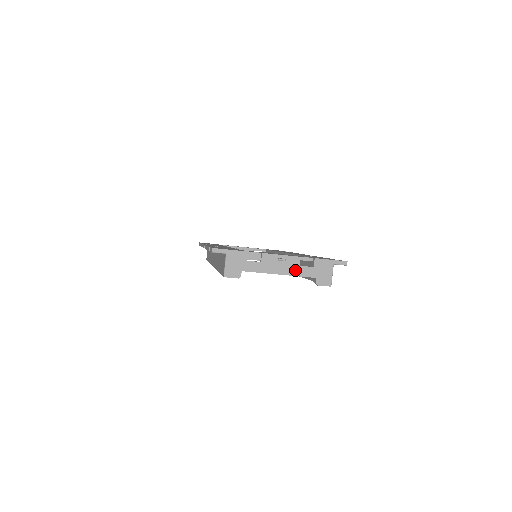
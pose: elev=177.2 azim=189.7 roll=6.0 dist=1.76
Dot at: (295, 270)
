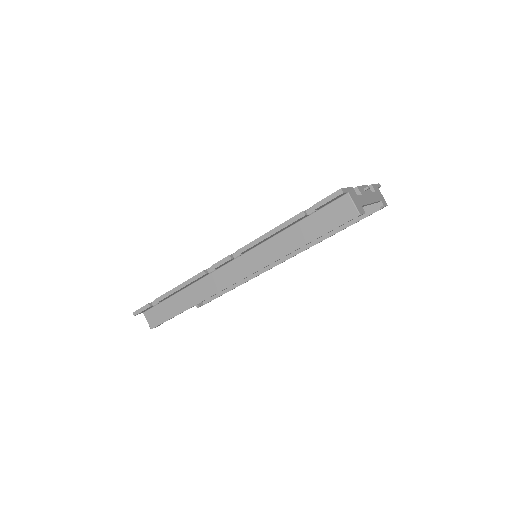
Dot at: (373, 197)
